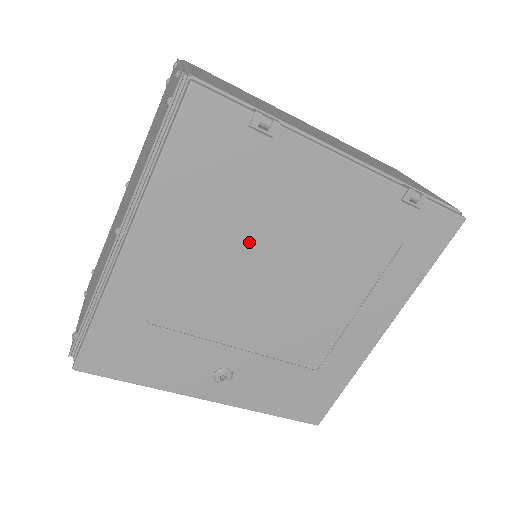
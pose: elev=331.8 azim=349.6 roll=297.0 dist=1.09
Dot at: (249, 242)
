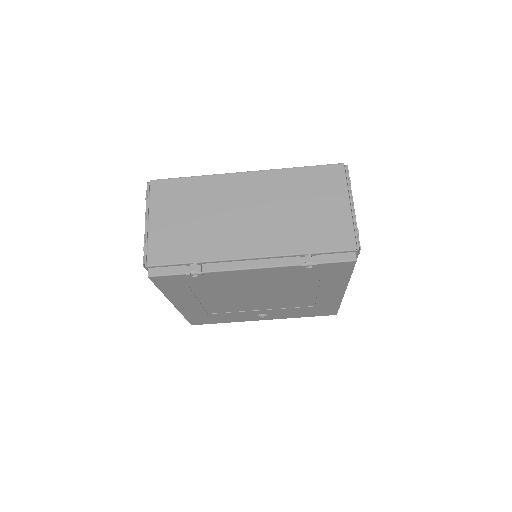
Dot at: (229, 293)
